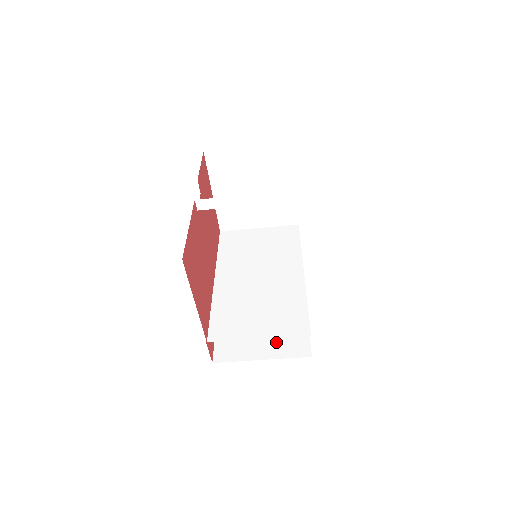
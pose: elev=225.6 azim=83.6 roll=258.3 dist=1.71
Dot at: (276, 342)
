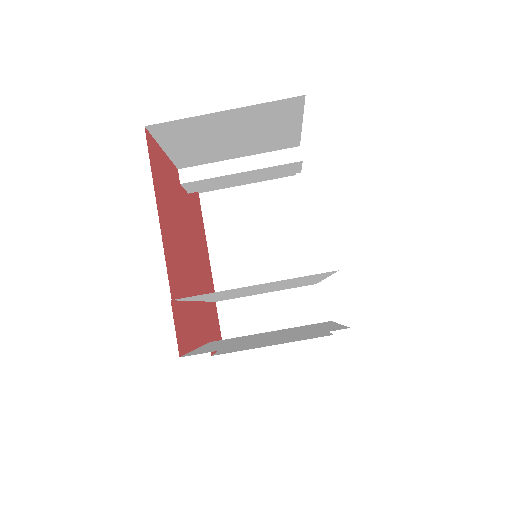
Dot at: (289, 335)
